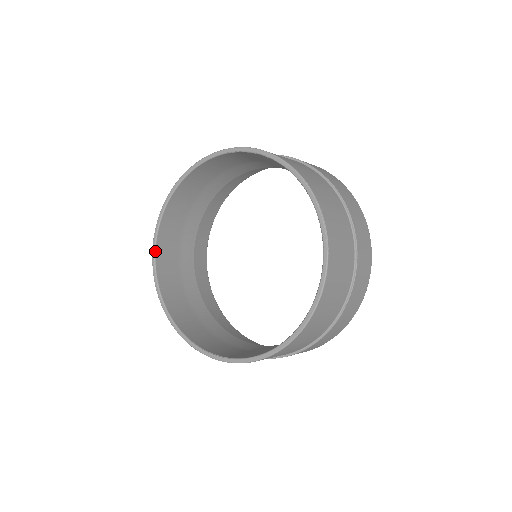
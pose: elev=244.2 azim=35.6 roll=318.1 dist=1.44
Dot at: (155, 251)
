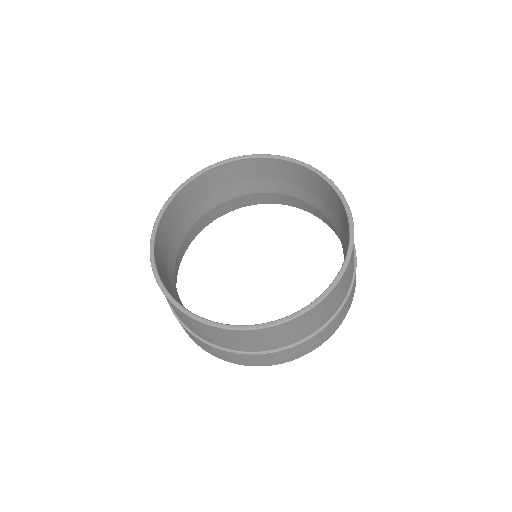
Dot at: (158, 225)
